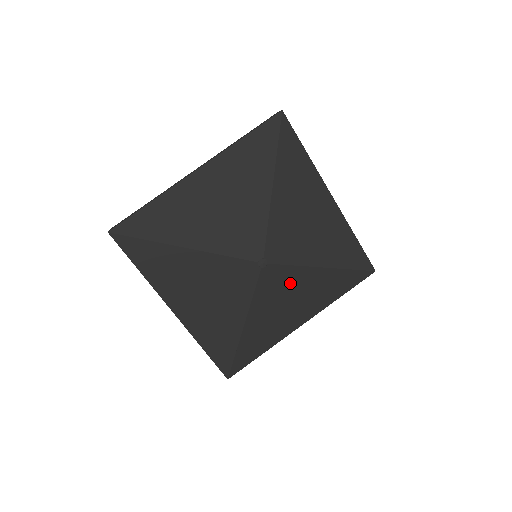
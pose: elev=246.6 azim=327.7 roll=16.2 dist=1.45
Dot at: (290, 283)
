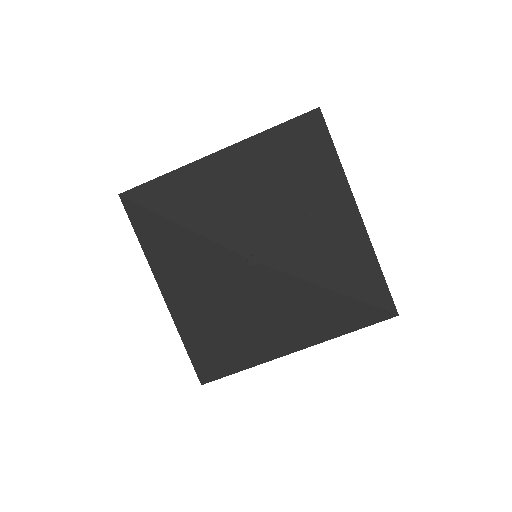
Dot at: (284, 295)
